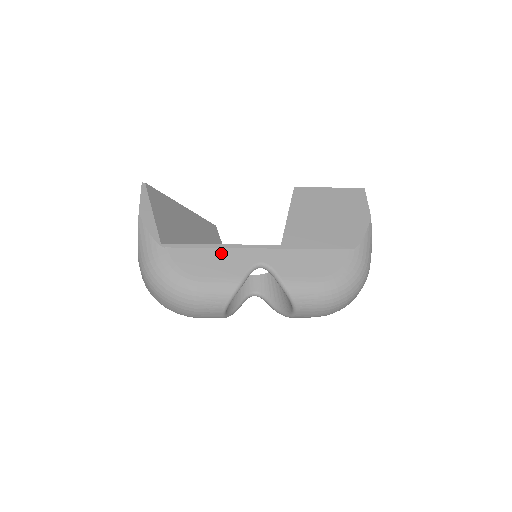
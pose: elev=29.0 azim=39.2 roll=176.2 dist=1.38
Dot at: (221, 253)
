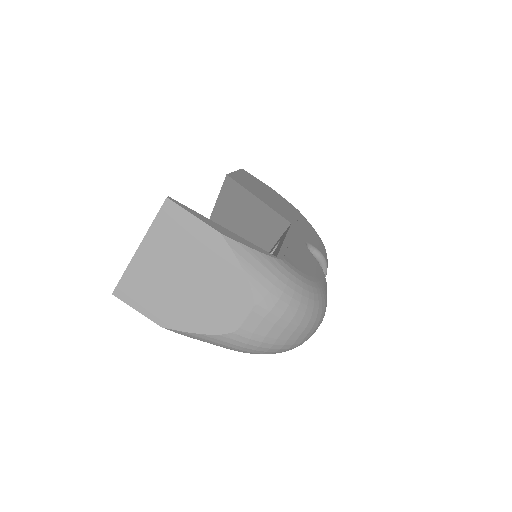
Dot at: (295, 245)
